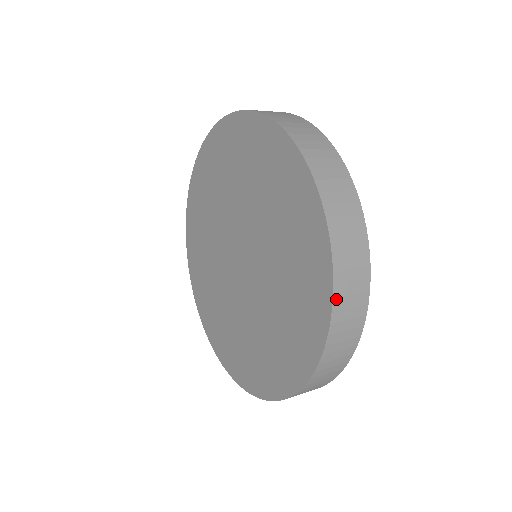
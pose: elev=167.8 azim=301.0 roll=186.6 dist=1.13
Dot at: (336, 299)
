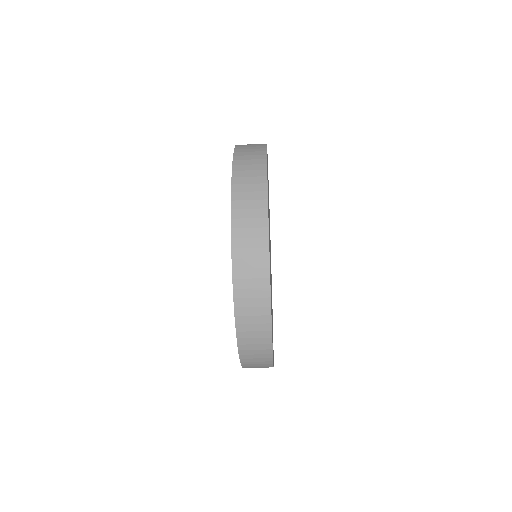
Dot at: (236, 153)
